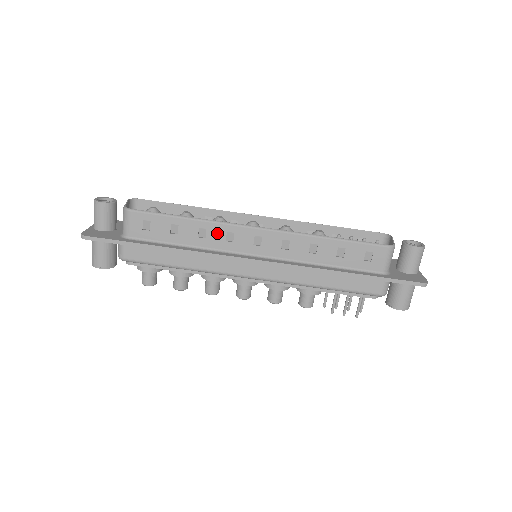
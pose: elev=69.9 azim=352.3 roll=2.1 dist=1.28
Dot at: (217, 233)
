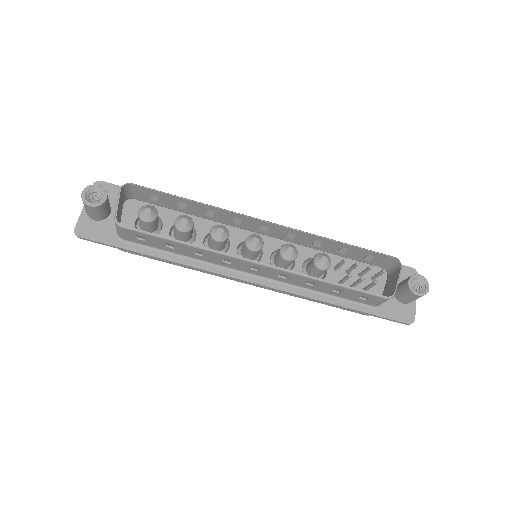
Dot at: (214, 257)
